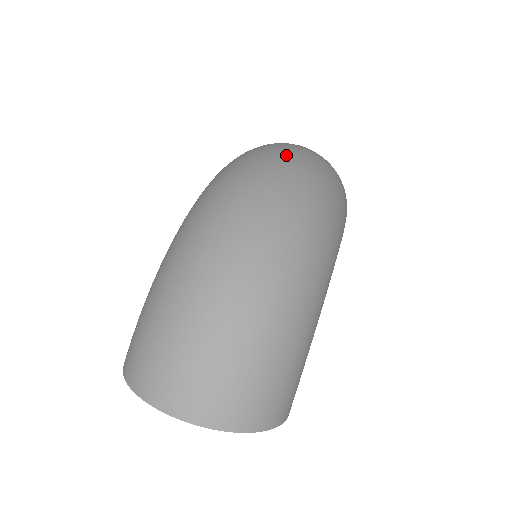
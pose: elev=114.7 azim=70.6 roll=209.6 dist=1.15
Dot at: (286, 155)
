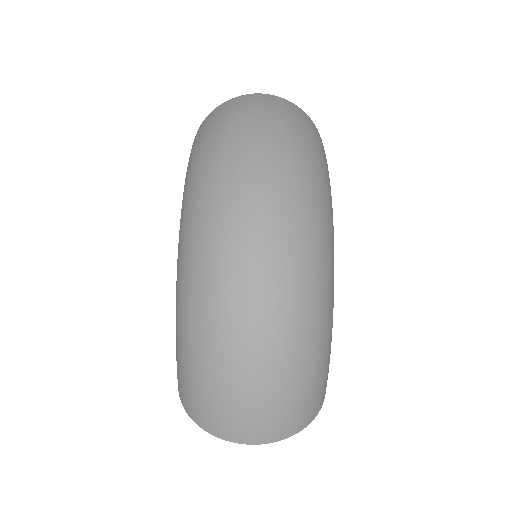
Dot at: (258, 155)
